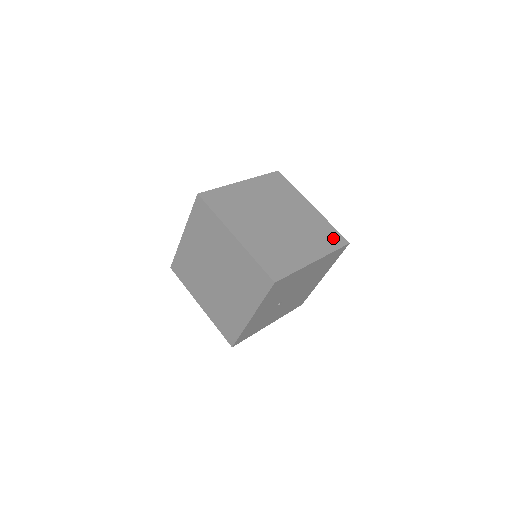
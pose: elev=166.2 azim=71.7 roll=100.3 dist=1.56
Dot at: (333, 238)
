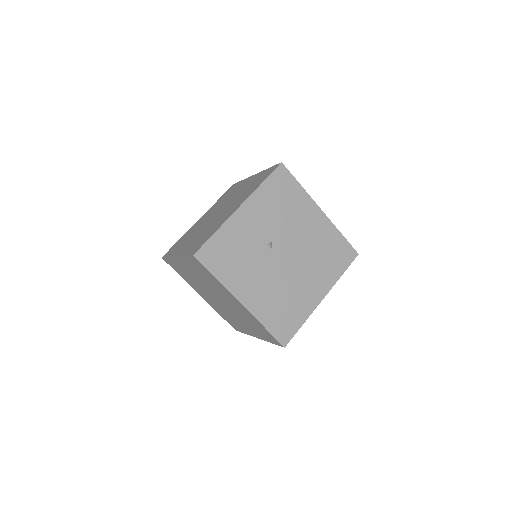
Dot at: occluded
